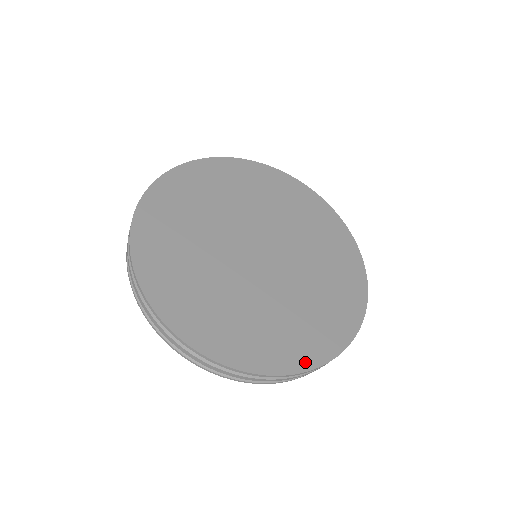
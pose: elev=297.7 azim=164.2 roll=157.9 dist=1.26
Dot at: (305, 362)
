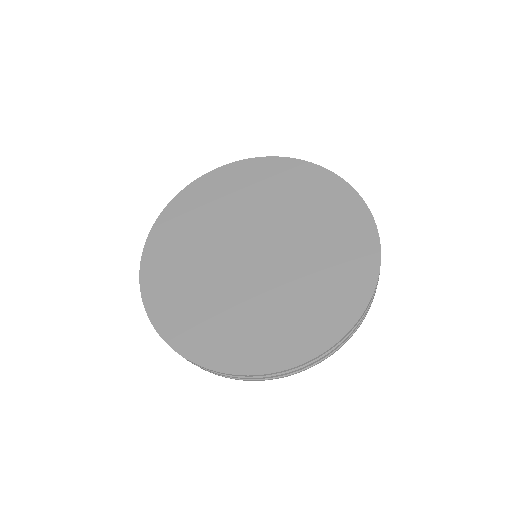
Dot at: (247, 366)
